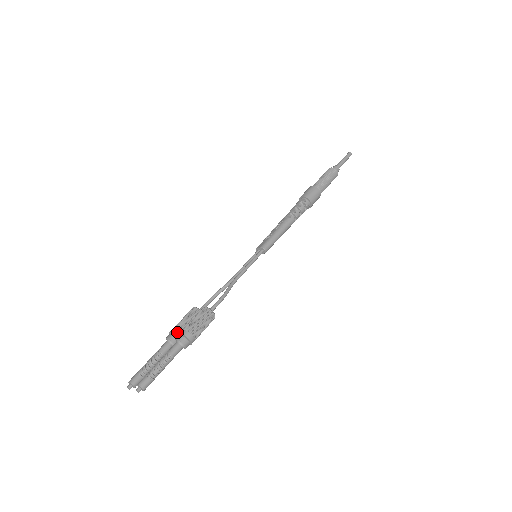
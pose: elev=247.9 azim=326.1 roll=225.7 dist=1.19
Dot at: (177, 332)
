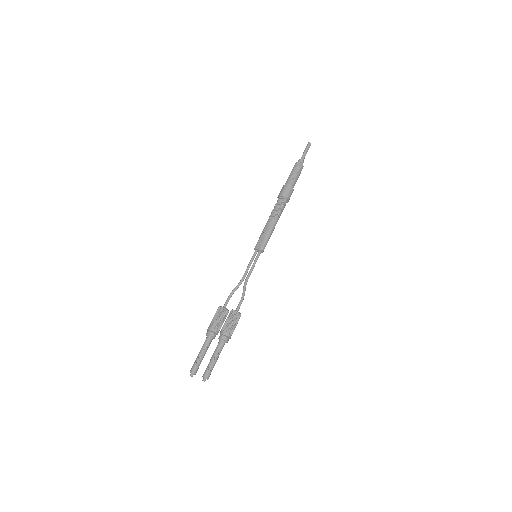
Dot at: (215, 330)
